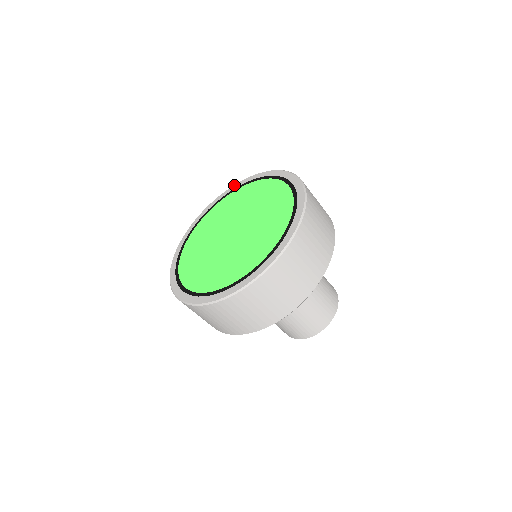
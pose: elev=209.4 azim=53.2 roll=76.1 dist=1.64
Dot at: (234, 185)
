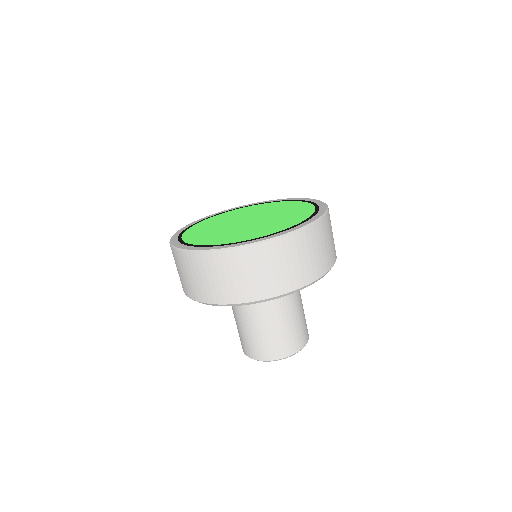
Dot at: occluded
